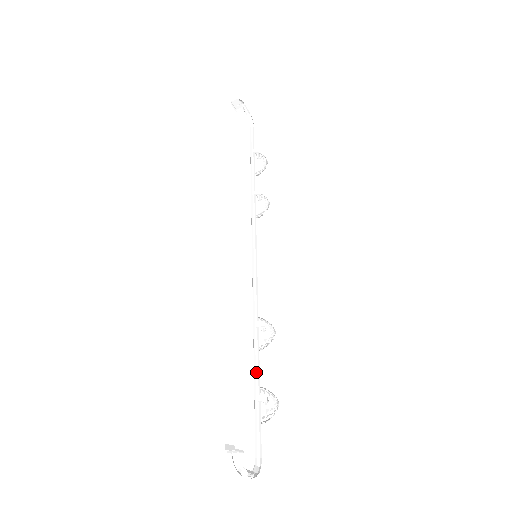
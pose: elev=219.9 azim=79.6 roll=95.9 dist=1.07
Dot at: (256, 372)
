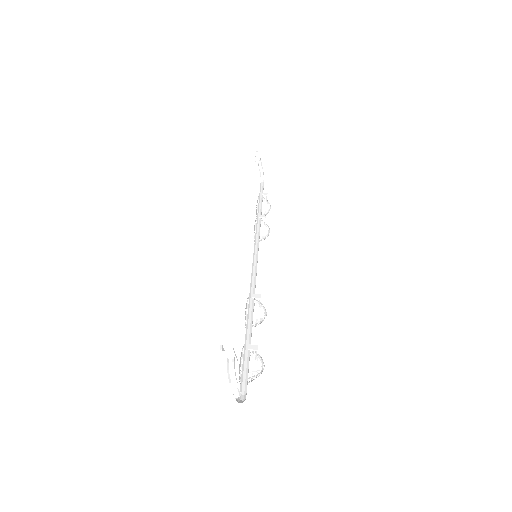
Dot at: (248, 329)
